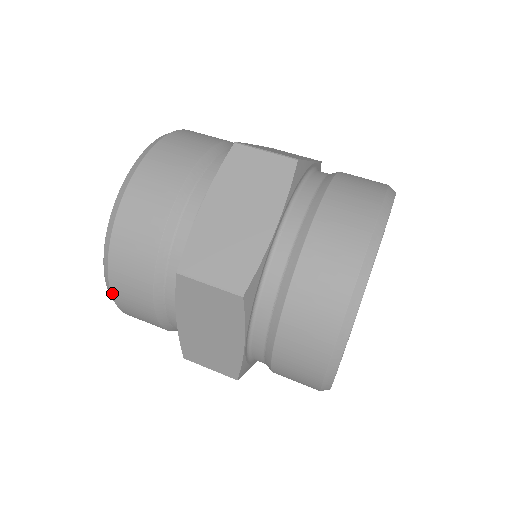
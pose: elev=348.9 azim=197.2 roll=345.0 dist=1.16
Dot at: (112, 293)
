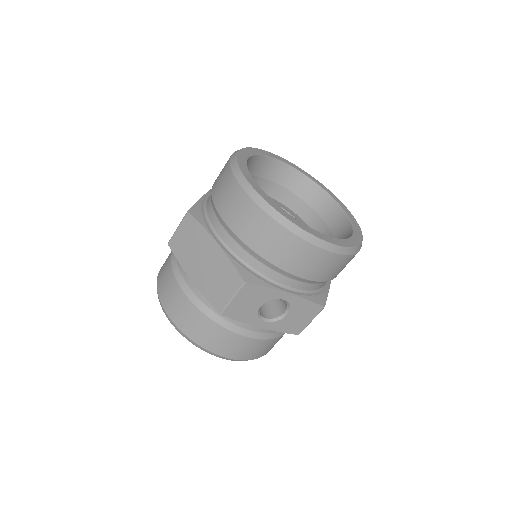
Dot at: (170, 317)
